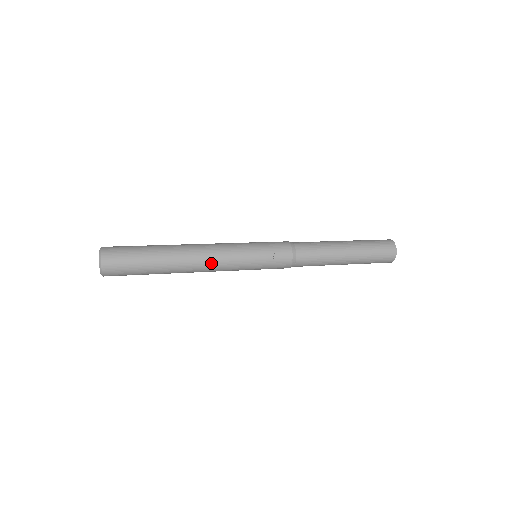
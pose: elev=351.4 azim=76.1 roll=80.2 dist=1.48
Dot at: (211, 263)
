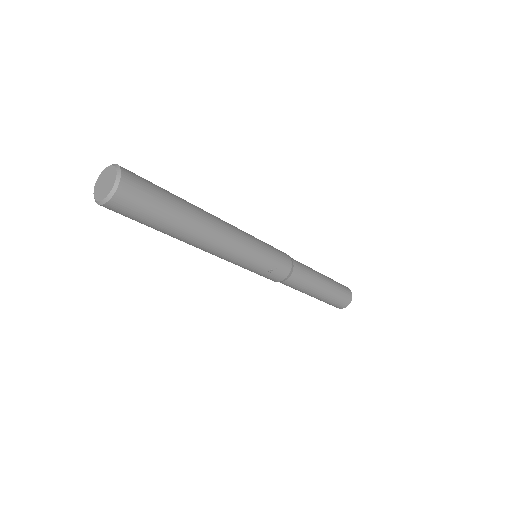
Dot at: (221, 251)
